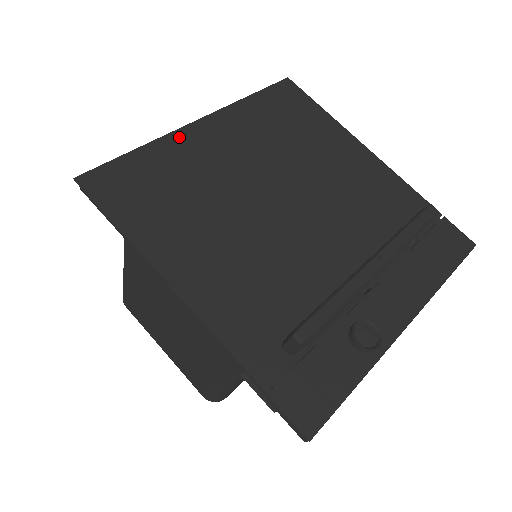
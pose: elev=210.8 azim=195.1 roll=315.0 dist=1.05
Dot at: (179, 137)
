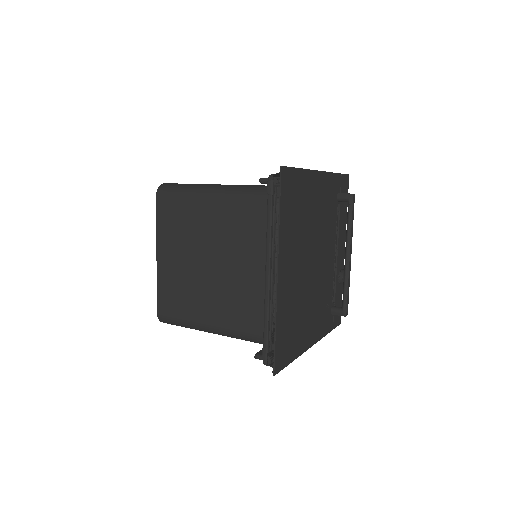
Dot at: (280, 297)
